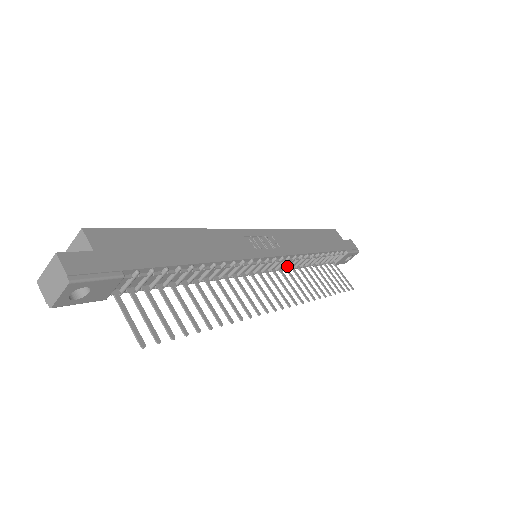
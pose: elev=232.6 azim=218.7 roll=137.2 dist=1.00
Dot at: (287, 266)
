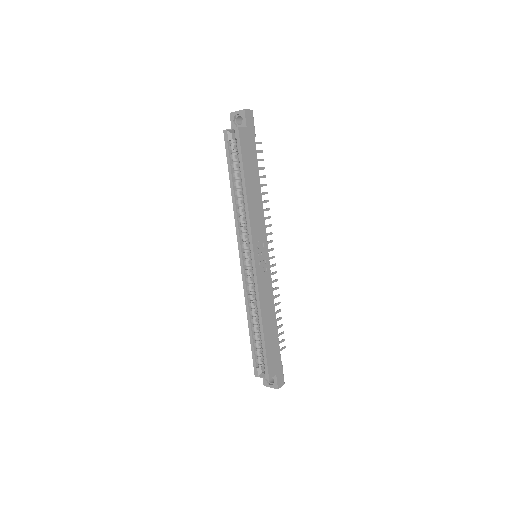
Dot at: occluded
